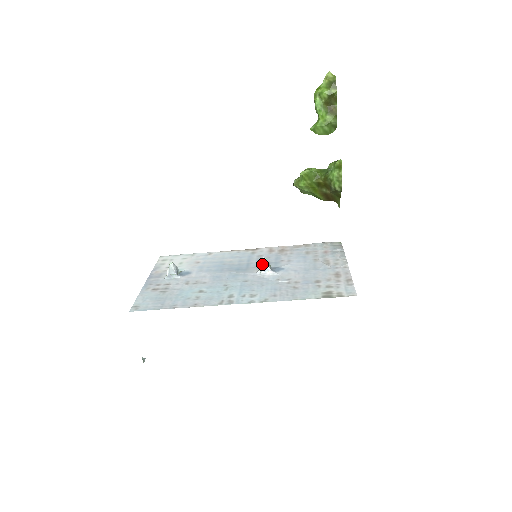
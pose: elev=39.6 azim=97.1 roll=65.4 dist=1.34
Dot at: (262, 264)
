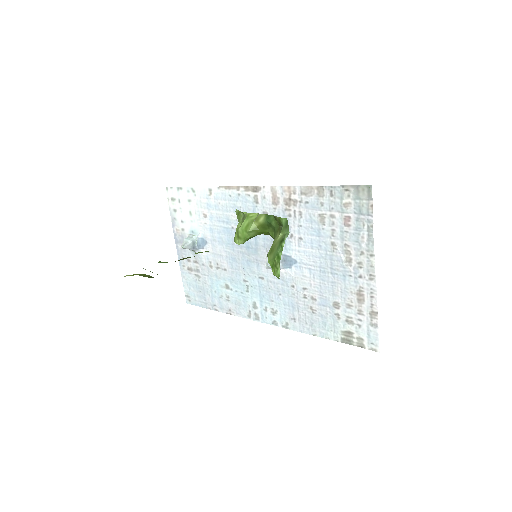
Dot at: (267, 268)
